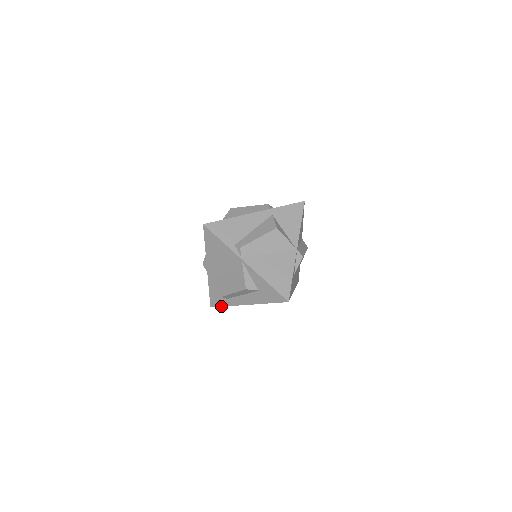
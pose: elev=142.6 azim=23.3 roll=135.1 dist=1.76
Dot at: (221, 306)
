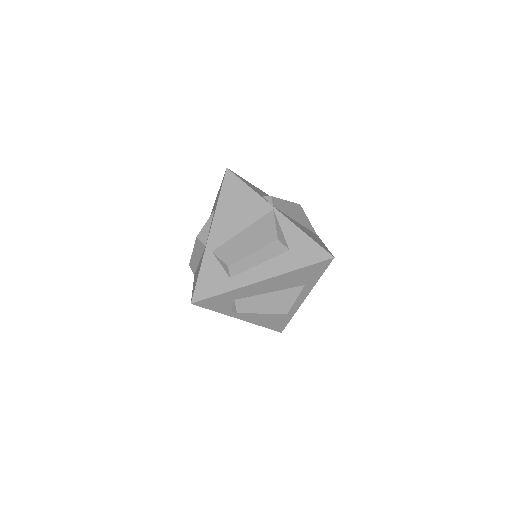
Dot at: (213, 295)
